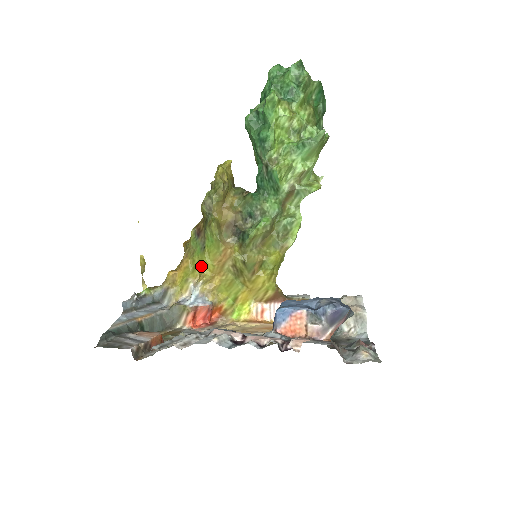
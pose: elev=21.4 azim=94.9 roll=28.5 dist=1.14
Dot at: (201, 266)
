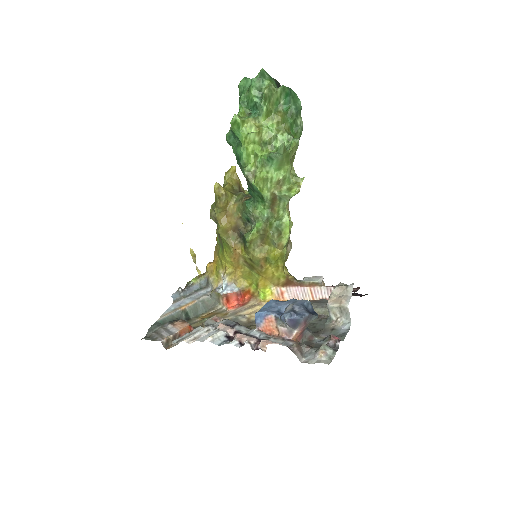
Dot at: (224, 261)
